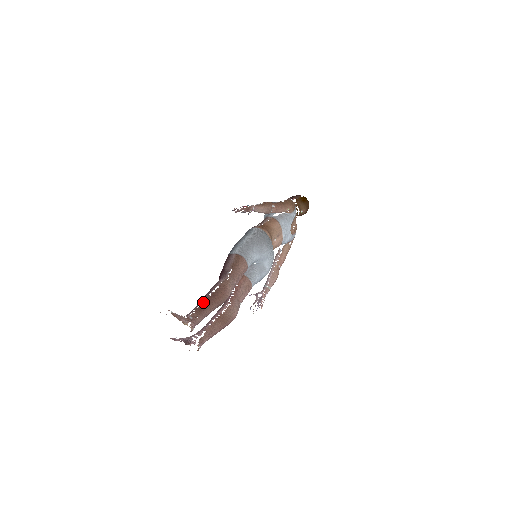
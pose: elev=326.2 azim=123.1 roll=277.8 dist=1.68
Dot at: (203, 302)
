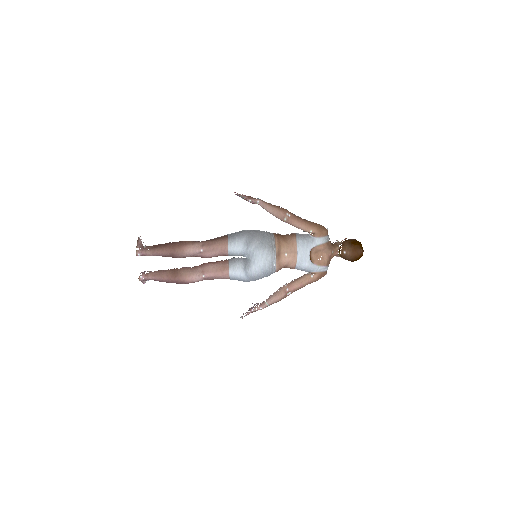
Dot at: occluded
